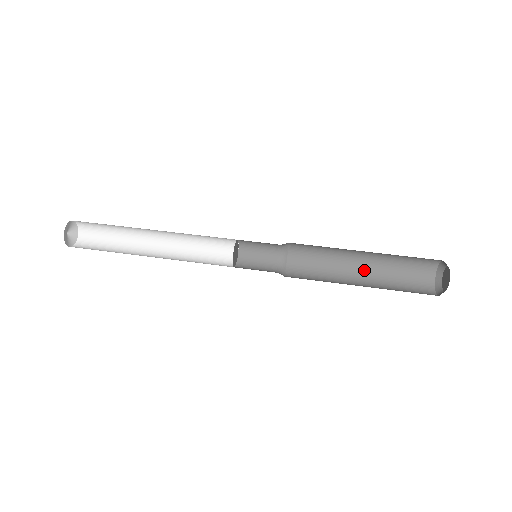
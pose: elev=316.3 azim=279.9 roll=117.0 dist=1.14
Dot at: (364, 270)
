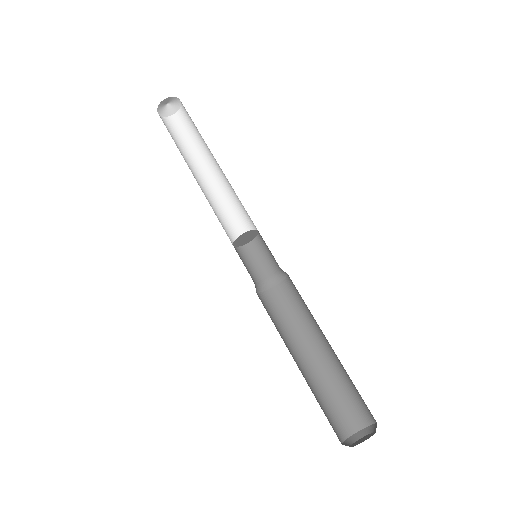
Dot at: (326, 353)
